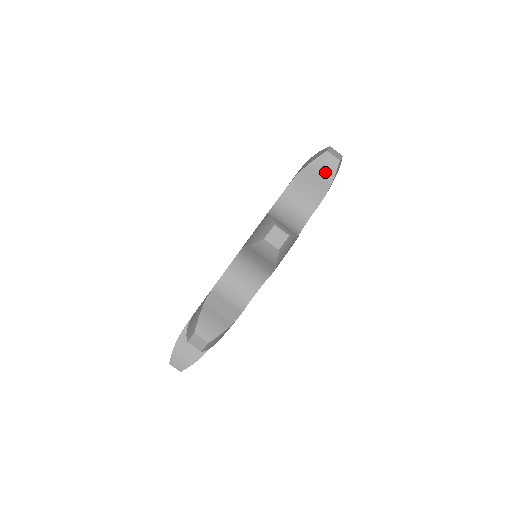
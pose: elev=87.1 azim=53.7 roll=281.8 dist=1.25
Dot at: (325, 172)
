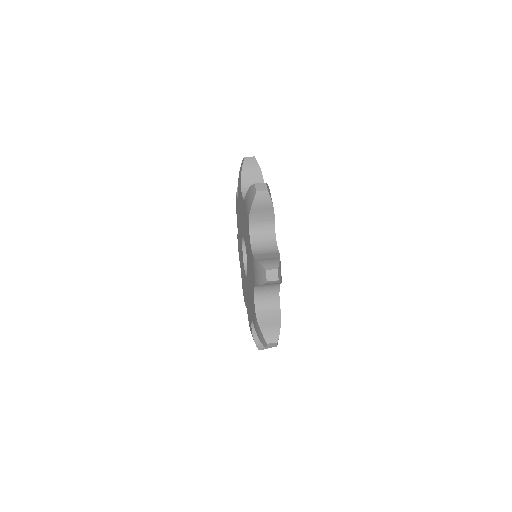
Dot at: occluded
